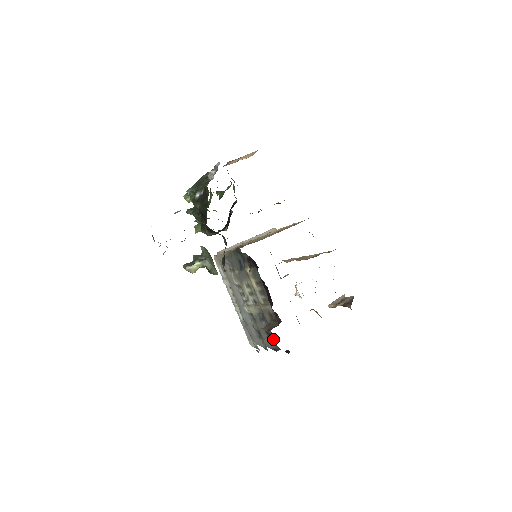
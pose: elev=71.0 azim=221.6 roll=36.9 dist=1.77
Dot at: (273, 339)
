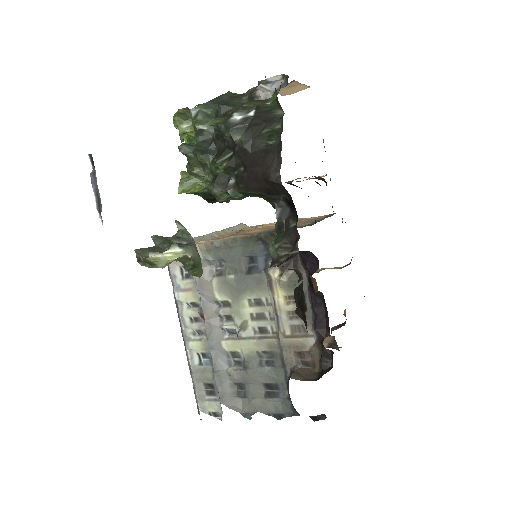
Dot at: (283, 397)
